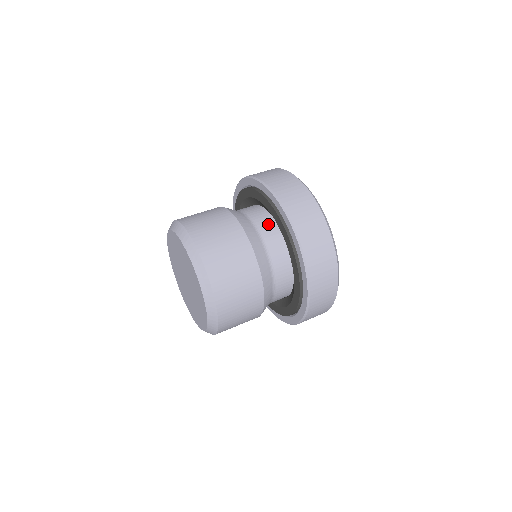
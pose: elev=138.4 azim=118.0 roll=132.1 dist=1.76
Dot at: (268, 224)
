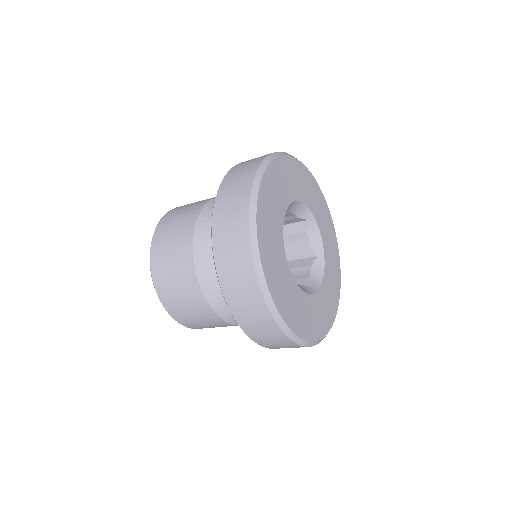
Dot at: occluded
